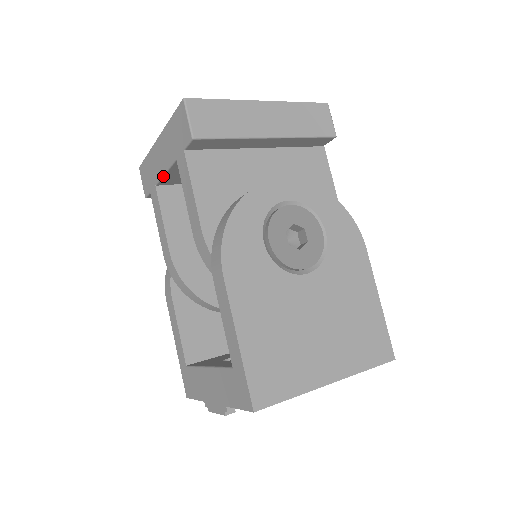
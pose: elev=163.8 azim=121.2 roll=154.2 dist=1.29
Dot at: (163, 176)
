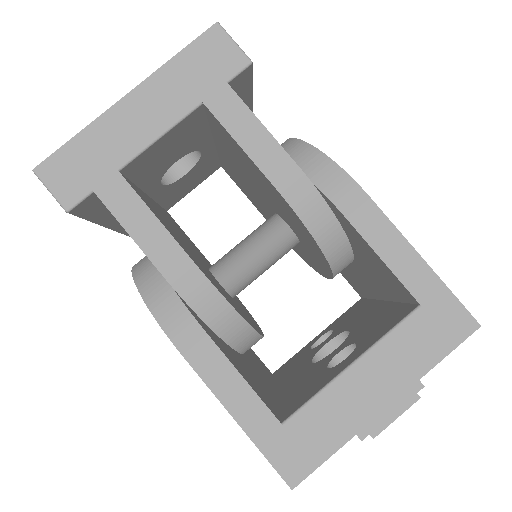
Dot at: (150, 145)
